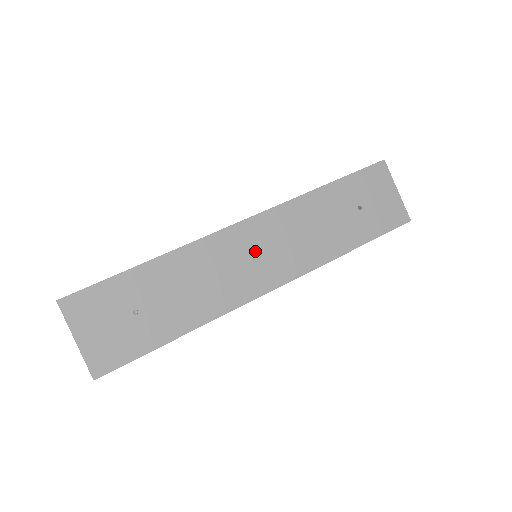
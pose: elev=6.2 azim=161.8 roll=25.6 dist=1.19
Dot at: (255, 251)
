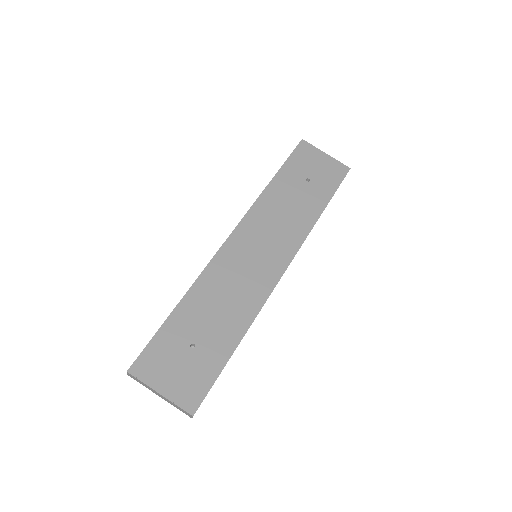
Dot at: (253, 252)
